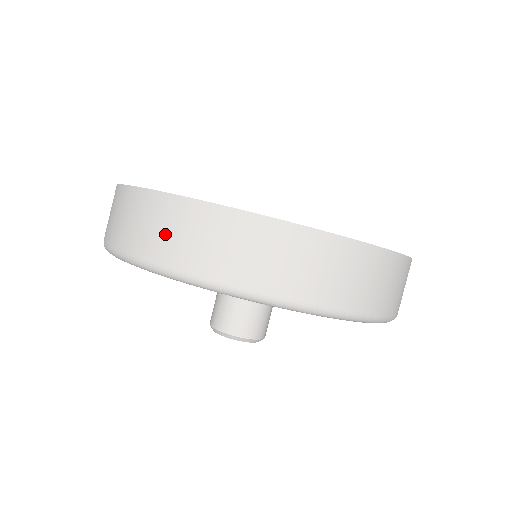
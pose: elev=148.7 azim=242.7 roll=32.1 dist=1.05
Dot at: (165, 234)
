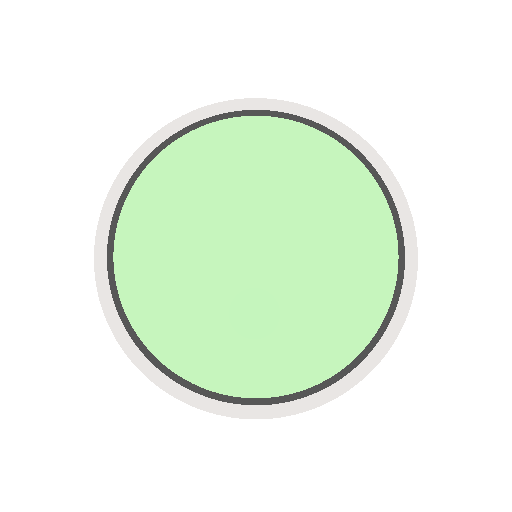
Dot at: occluded
